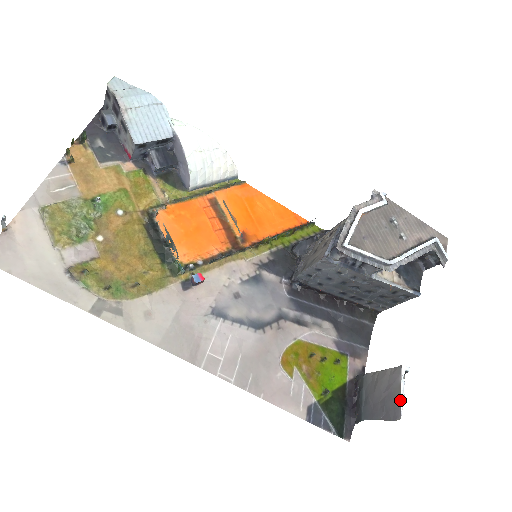
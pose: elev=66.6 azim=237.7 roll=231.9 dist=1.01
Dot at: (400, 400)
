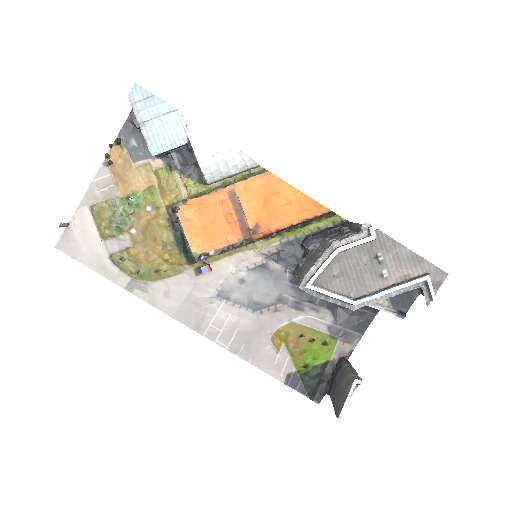
Dot at: (343, 405)
